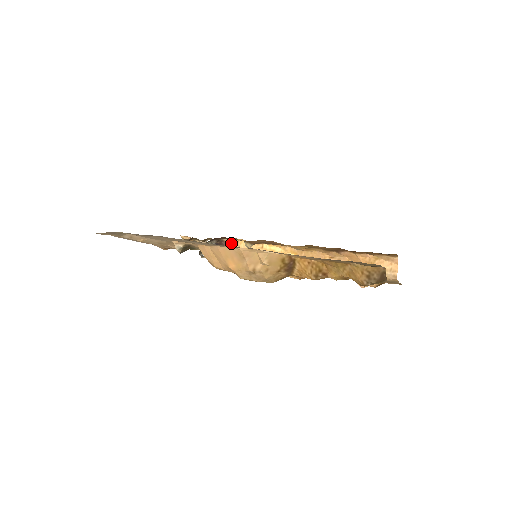
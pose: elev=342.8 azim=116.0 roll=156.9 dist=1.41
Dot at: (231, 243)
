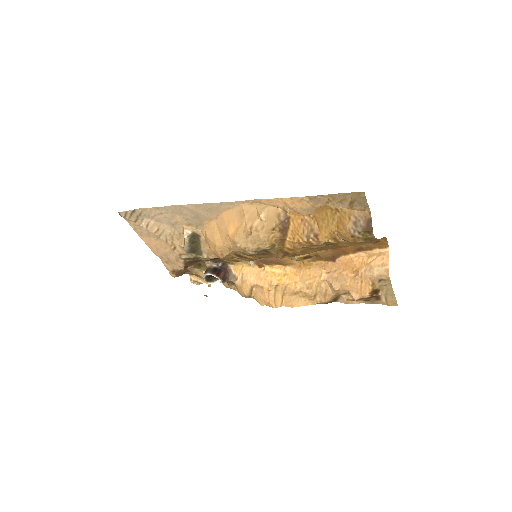
Dot at: (235, 270)
